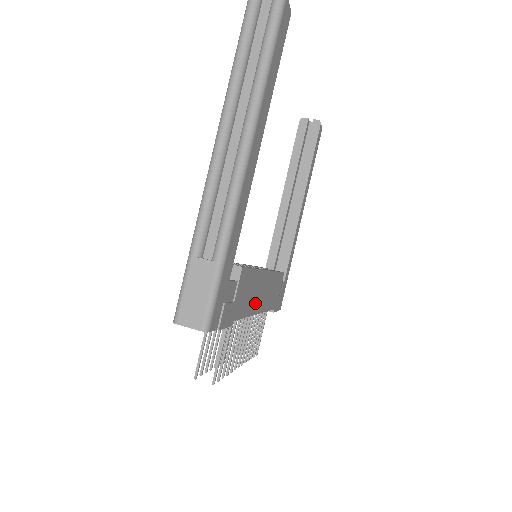
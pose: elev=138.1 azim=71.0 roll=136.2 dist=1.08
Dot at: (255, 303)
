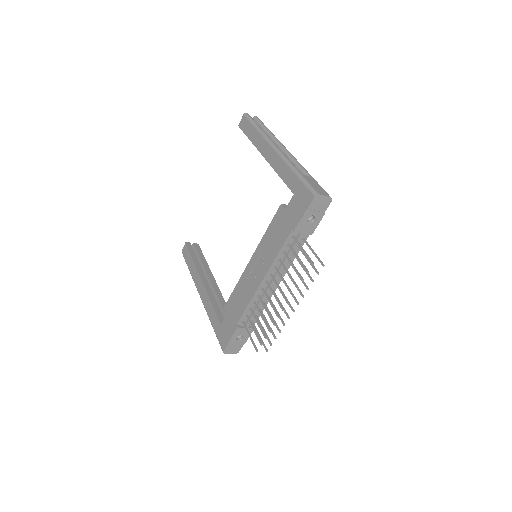
Dot at: occluded
